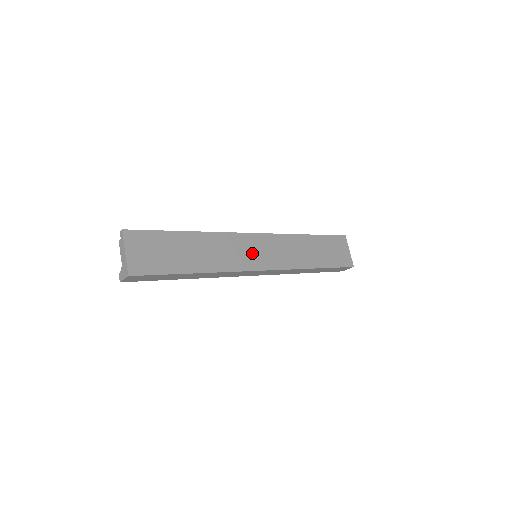
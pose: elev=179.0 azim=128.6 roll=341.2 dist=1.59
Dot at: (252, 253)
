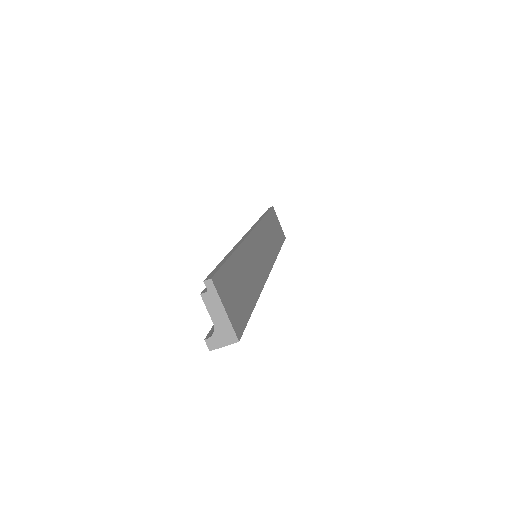
Dot at: (261, 255)
